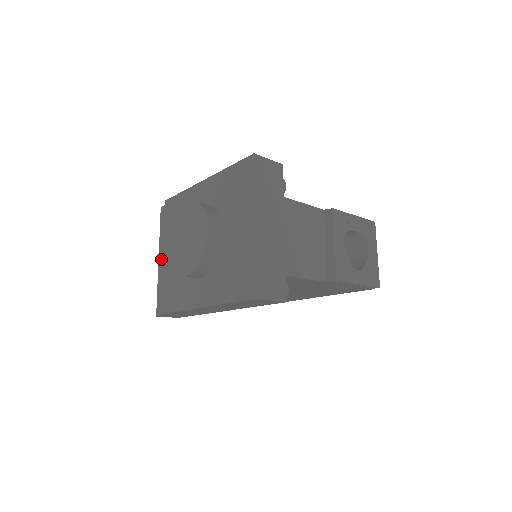
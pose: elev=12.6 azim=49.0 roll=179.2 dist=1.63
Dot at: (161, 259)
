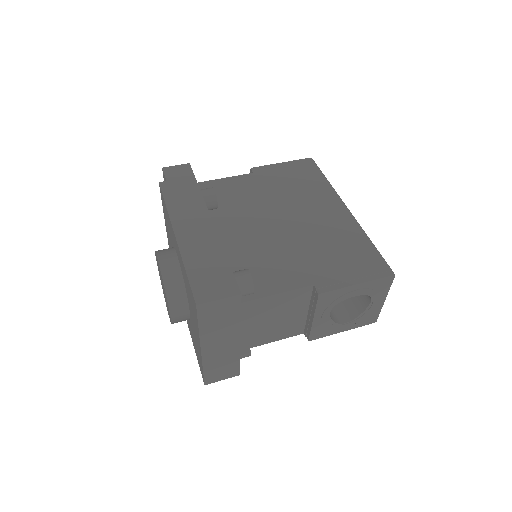
Dot at: occluded
